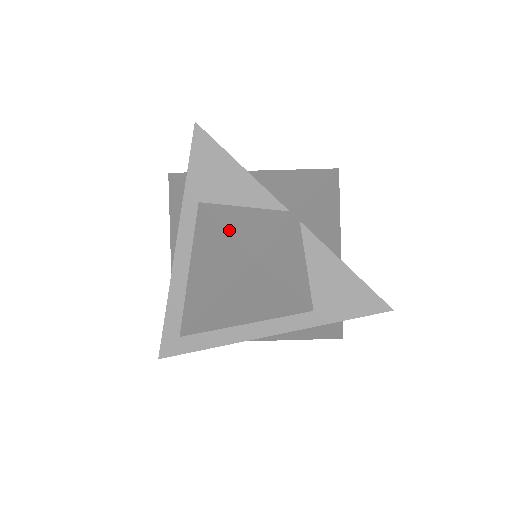
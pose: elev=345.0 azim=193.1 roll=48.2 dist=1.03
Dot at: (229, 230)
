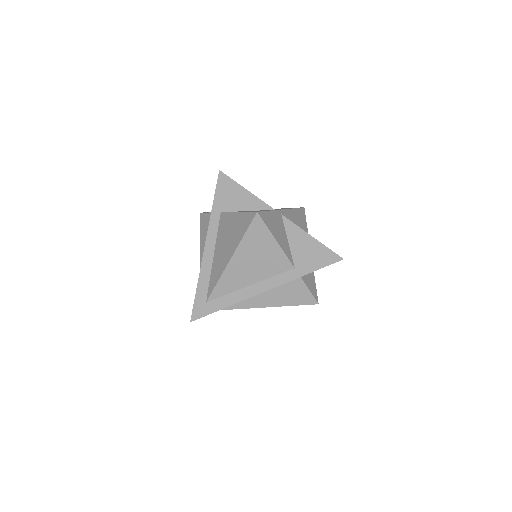
Dot at: (240, 212)
